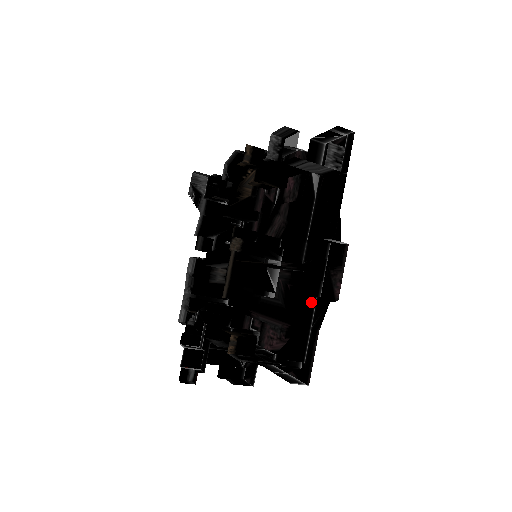
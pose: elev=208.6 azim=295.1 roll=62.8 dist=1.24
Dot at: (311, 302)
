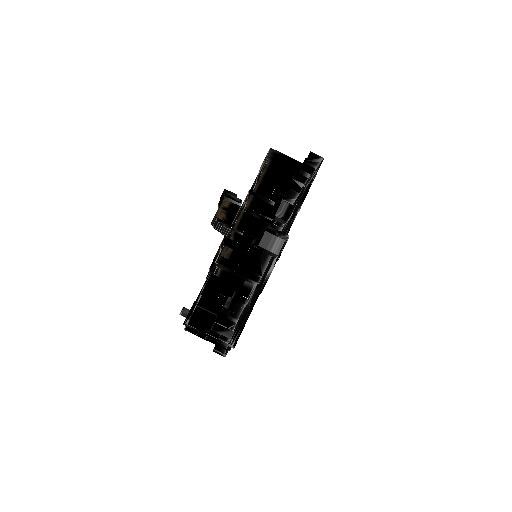
Dot at: (305, 189)
